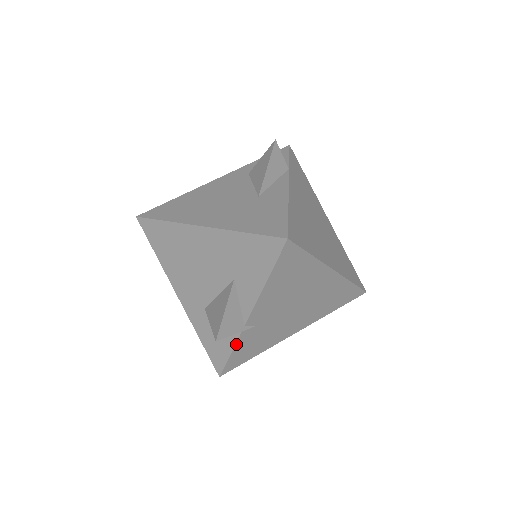
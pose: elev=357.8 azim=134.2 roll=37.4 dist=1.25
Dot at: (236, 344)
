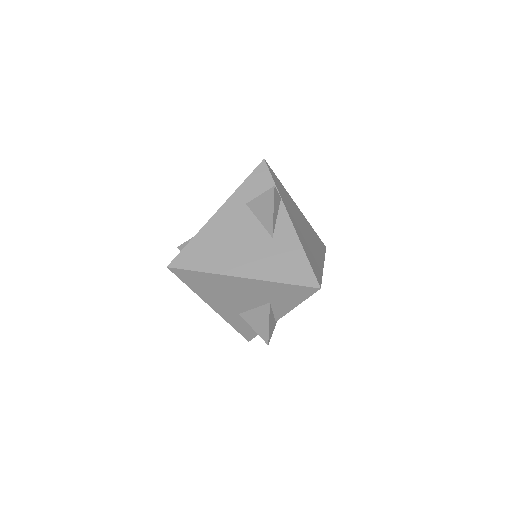
Dot at: occluded
